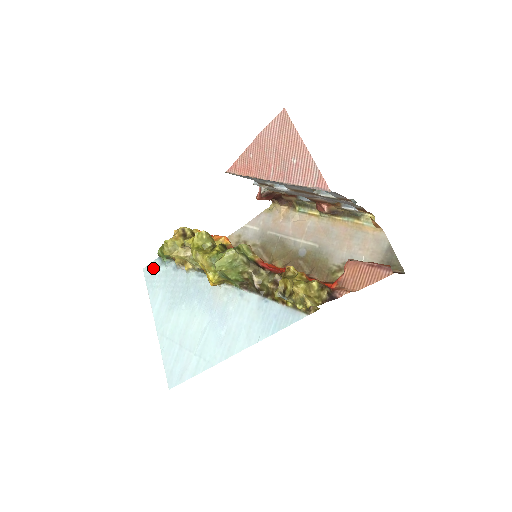
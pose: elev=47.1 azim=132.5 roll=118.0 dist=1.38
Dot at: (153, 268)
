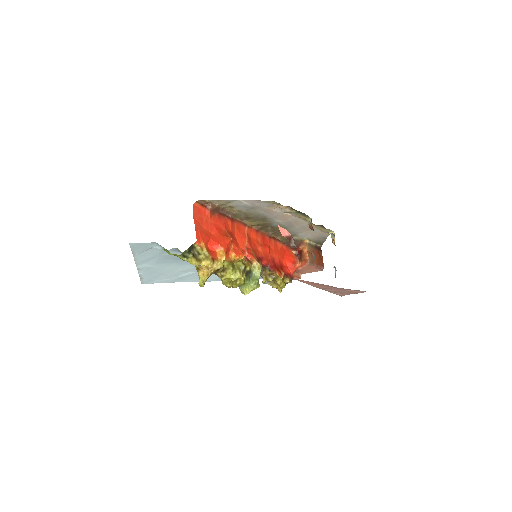
Dot at: (146, 246)
